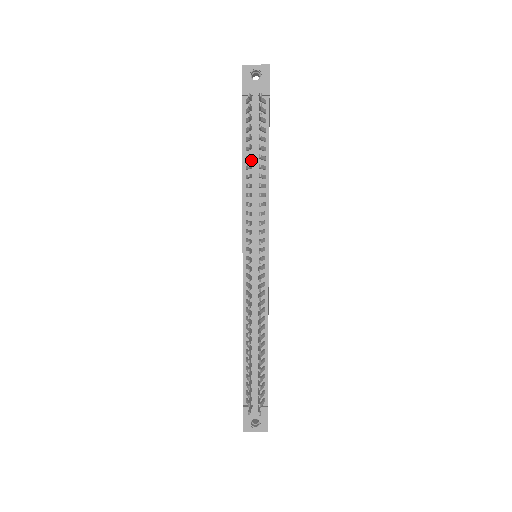
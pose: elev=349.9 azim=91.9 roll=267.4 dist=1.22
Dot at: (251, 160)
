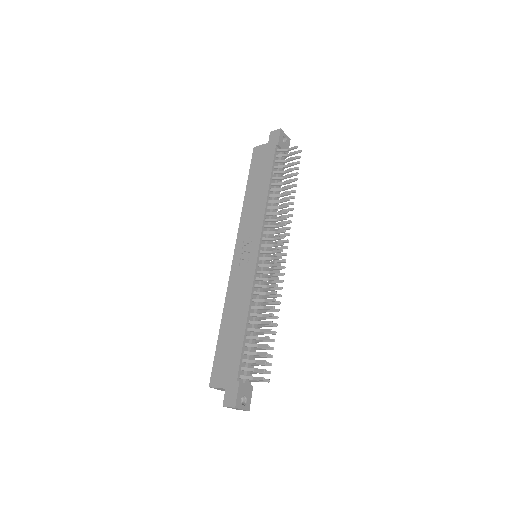
Dot at: (273, 187)
